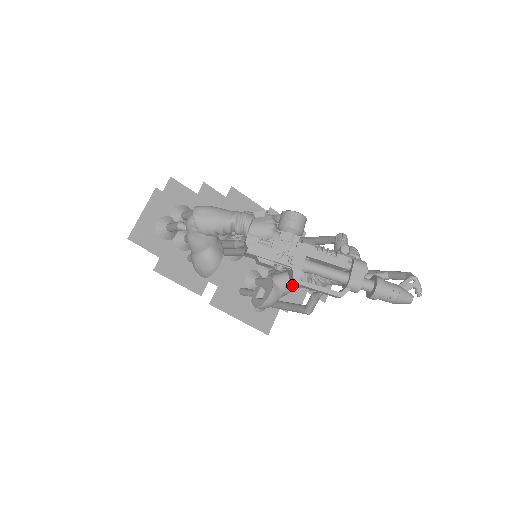
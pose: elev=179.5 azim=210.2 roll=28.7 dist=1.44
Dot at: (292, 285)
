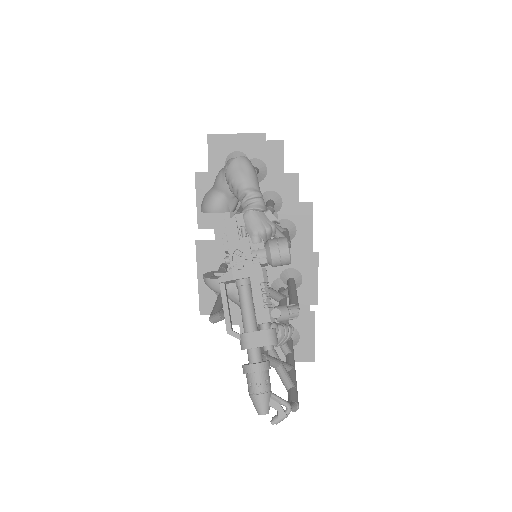
Dot at: (238, 298)
